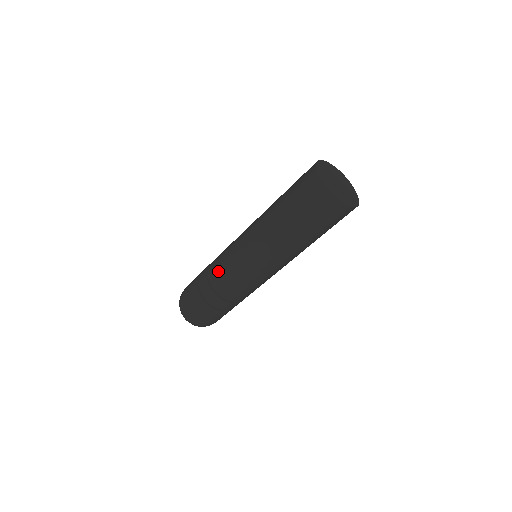
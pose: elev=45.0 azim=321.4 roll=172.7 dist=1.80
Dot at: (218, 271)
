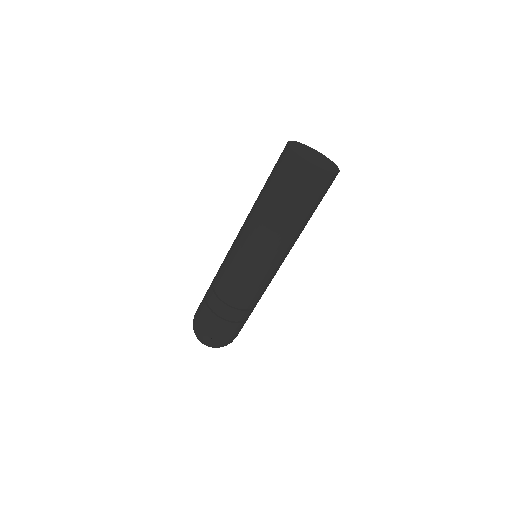
Dot at: (221, 277)
